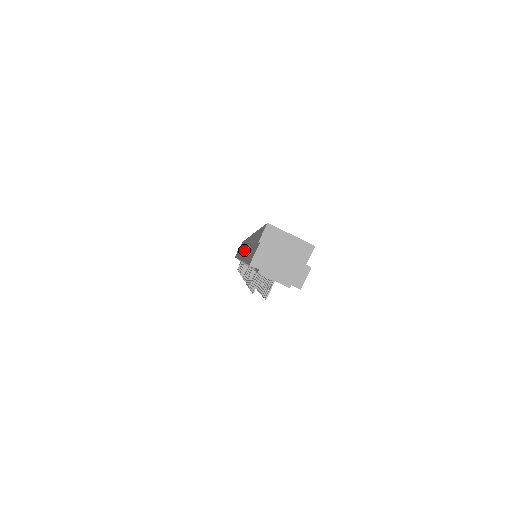
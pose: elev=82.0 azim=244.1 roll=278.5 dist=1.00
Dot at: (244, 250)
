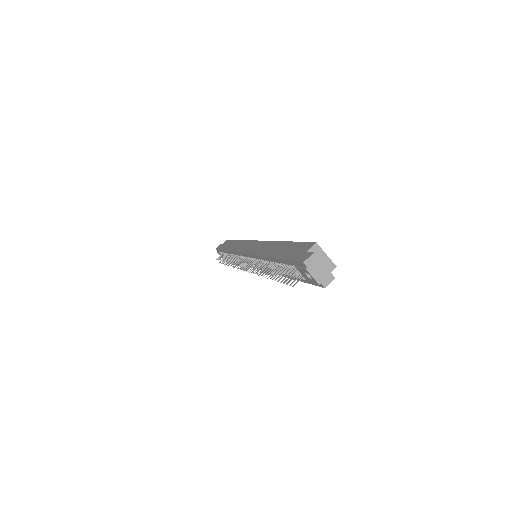
Dot at: (259, 249)
